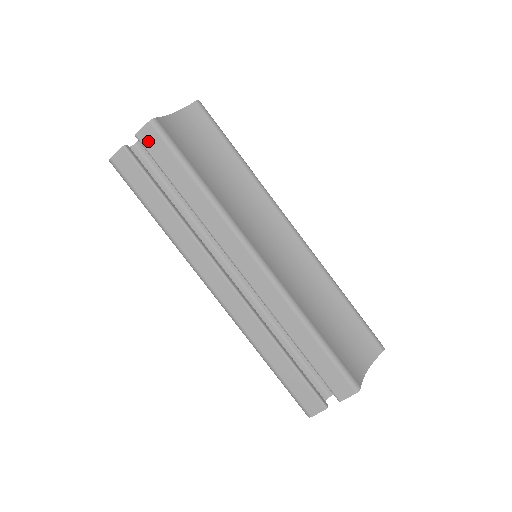
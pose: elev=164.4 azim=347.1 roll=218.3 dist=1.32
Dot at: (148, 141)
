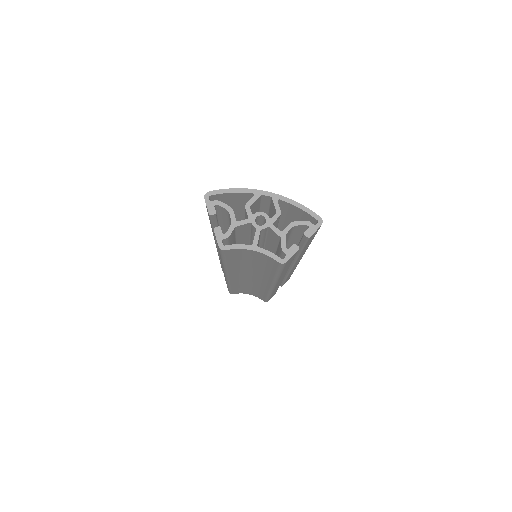
Dot at: occluded
